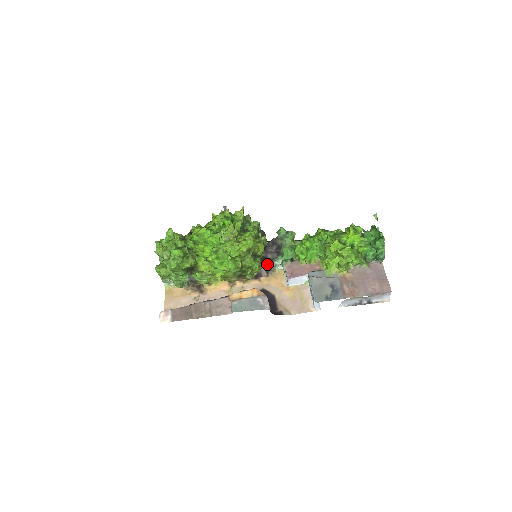
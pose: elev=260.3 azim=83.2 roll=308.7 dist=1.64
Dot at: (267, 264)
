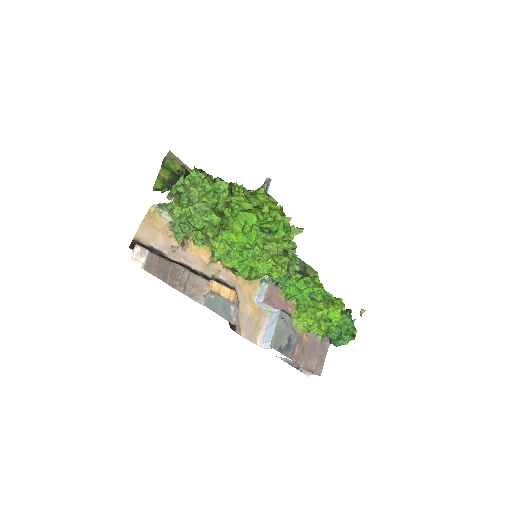
Dot at: occluded
